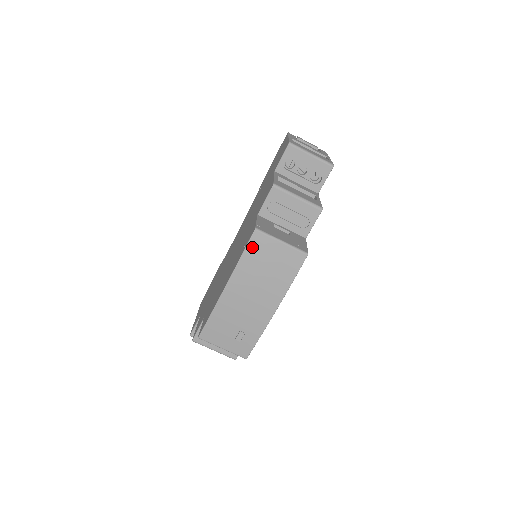
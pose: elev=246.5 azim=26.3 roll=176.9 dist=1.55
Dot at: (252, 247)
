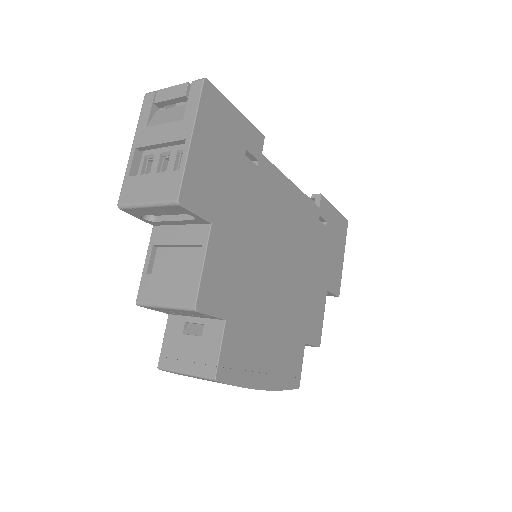
Dot at: occluded
